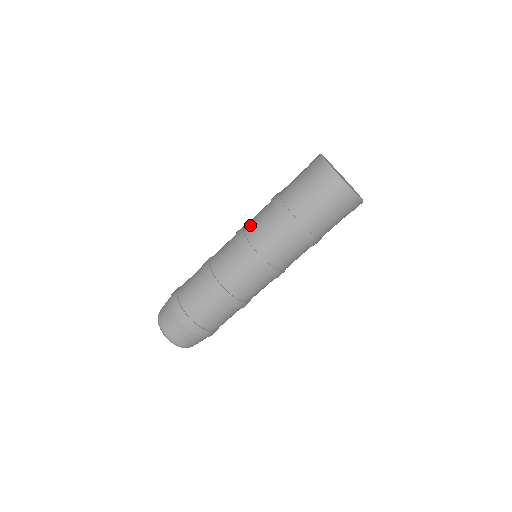
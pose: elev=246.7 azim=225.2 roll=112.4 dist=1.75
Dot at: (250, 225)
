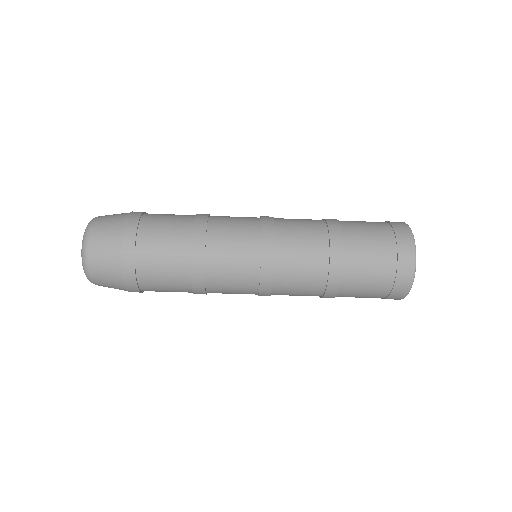
Dot at: (288, 249)
